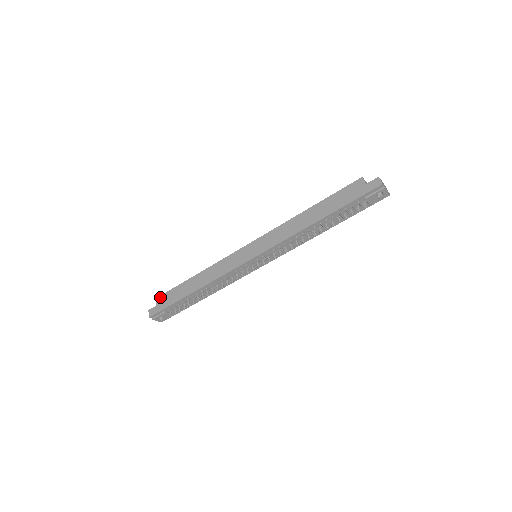
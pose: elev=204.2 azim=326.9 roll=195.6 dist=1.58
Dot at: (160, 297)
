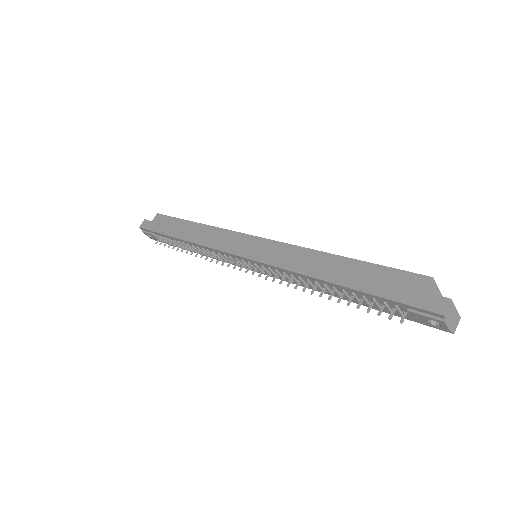
Dot at: (160, 215)
